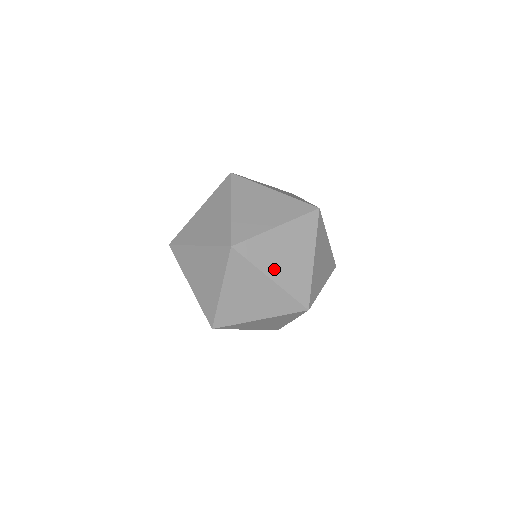
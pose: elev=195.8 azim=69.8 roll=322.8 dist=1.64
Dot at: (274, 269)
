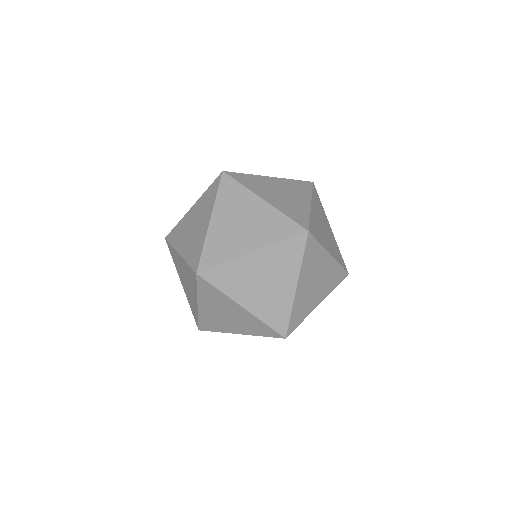
Dot at: (267, 195)
